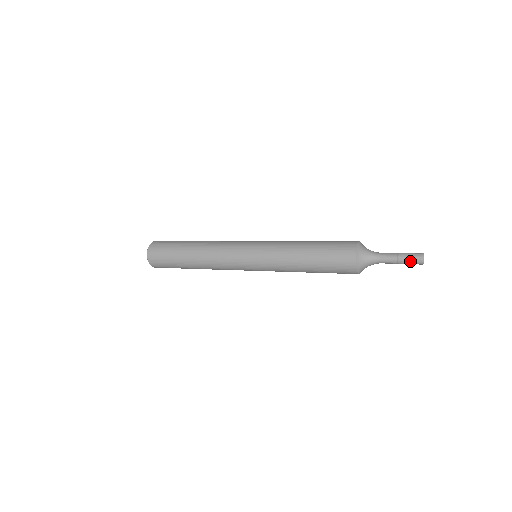
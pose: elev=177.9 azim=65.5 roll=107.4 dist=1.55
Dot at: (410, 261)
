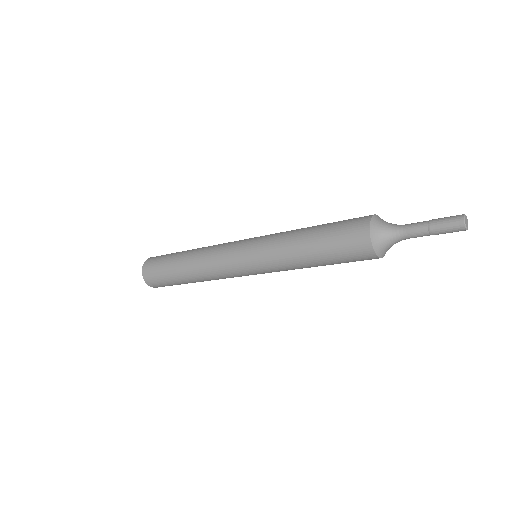
Dot at: (445, 220)
